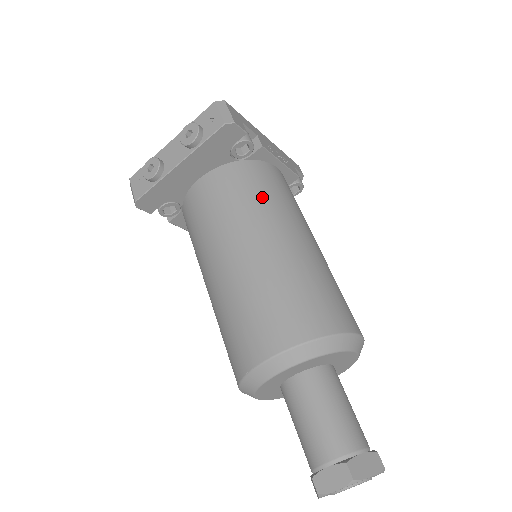
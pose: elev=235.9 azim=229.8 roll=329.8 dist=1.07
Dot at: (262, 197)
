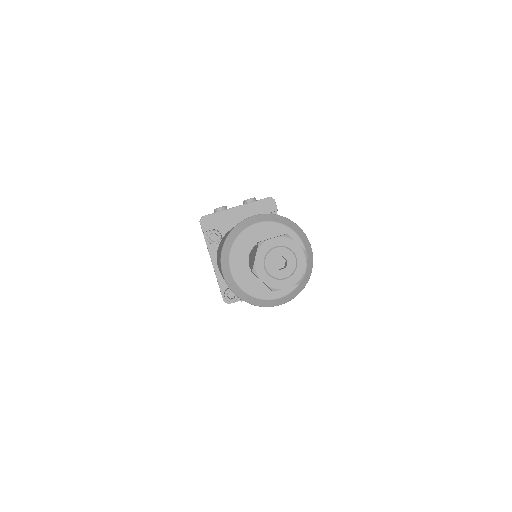
Dot at: occluded
